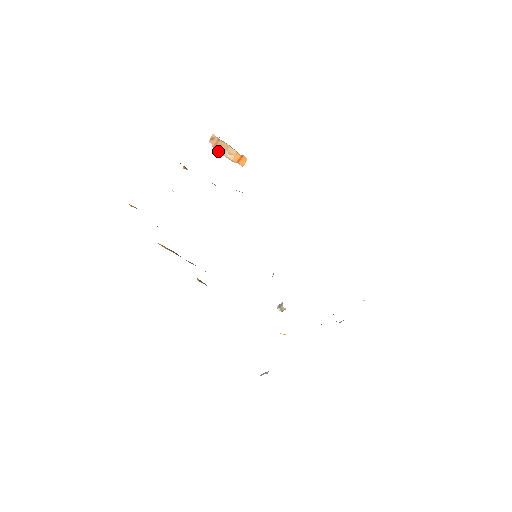
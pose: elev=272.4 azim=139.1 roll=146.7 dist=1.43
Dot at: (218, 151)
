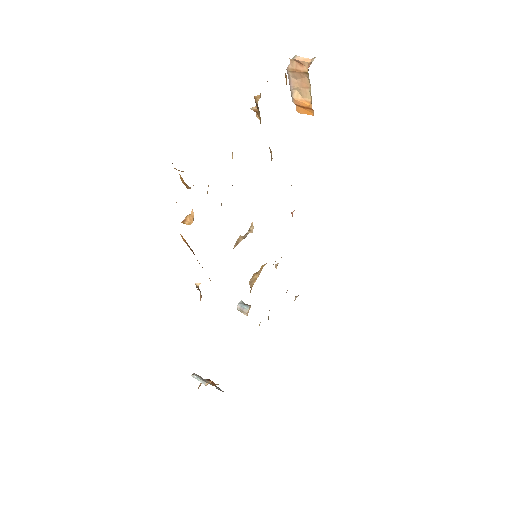
Dot at: (289, 76)
